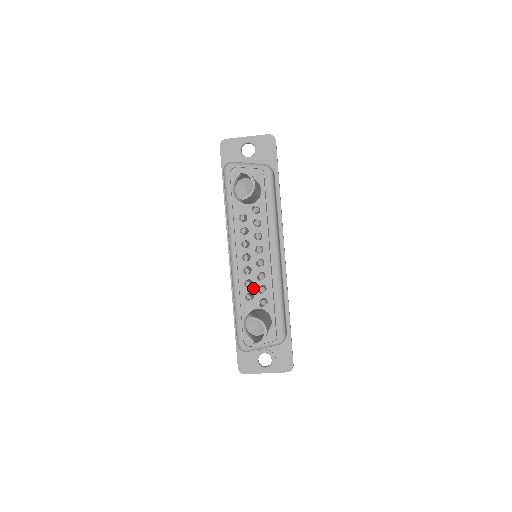
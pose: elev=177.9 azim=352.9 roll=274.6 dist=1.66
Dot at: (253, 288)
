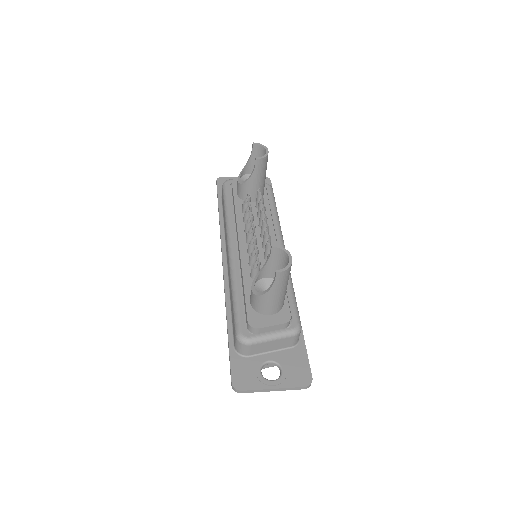
Dot at: occluded
